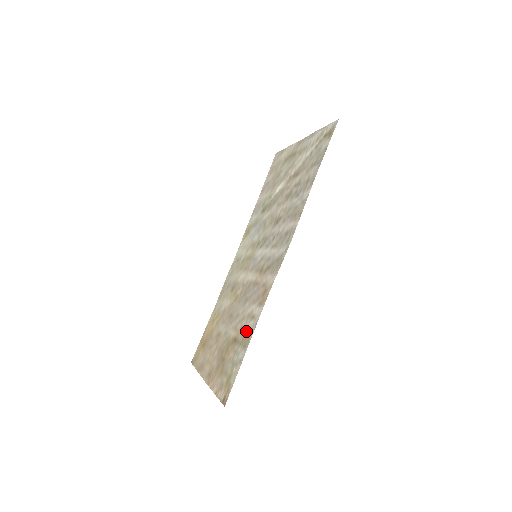
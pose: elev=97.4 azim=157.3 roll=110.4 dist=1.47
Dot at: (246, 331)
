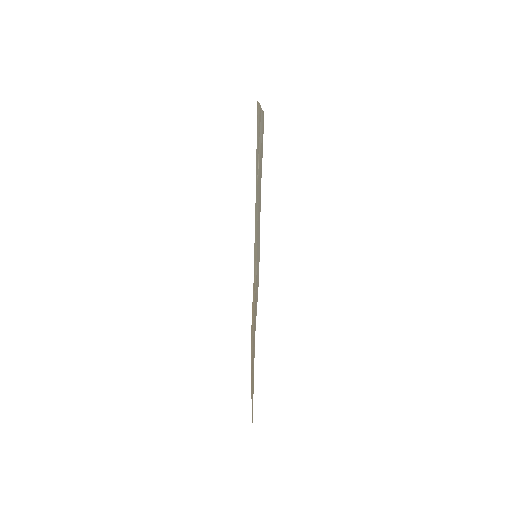
Dot at: occluded
